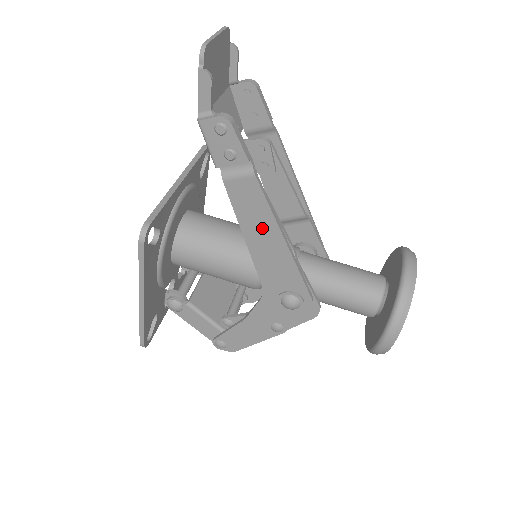
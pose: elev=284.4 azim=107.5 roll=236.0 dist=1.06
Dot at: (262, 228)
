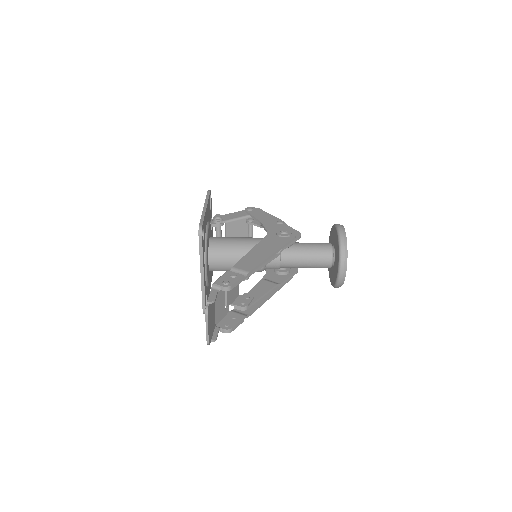
Dot at: occluded
